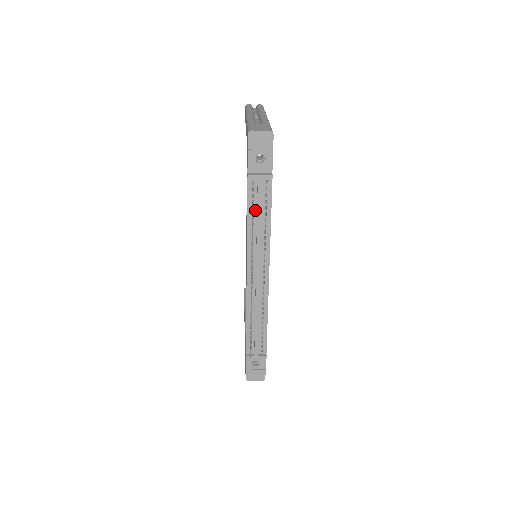
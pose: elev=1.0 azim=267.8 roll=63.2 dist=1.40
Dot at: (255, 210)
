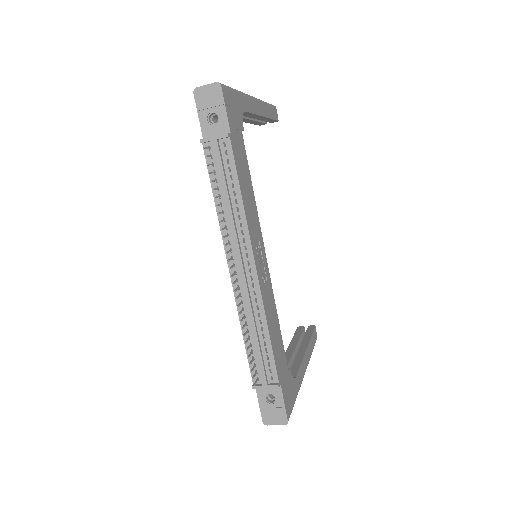
Dot at: (220, 183)
